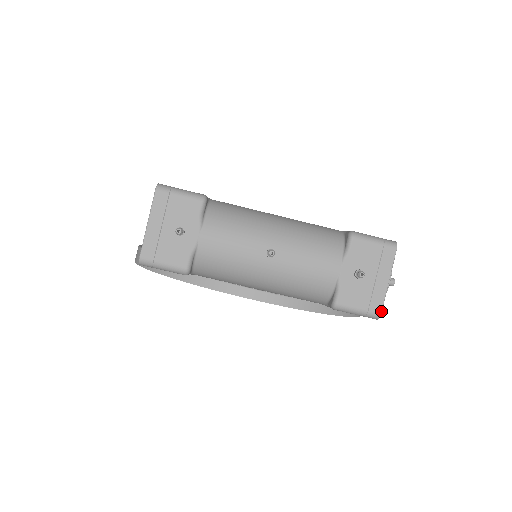
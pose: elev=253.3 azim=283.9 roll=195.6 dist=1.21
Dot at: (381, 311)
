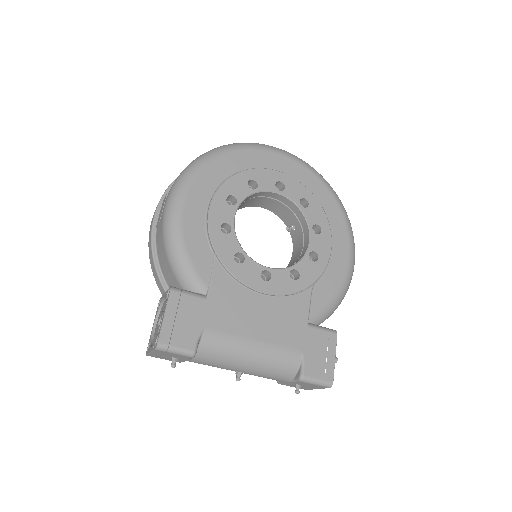
Dot at: occluded
